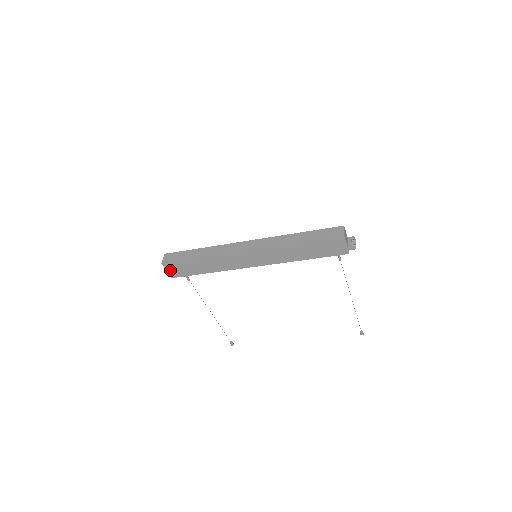
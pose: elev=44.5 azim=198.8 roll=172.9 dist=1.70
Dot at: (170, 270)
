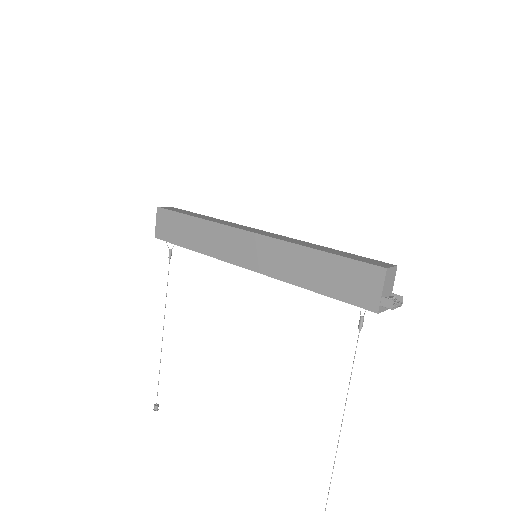
Dot at: (159, 223)
